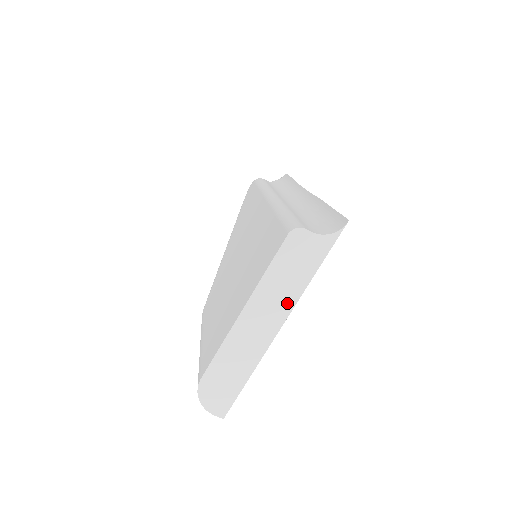
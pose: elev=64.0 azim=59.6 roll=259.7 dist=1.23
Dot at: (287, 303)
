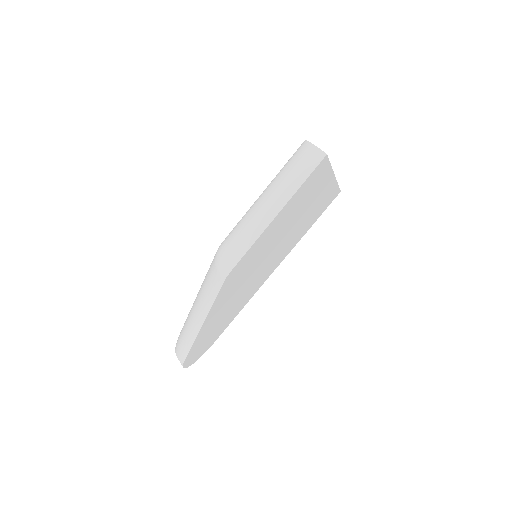
Dot at: occluded
